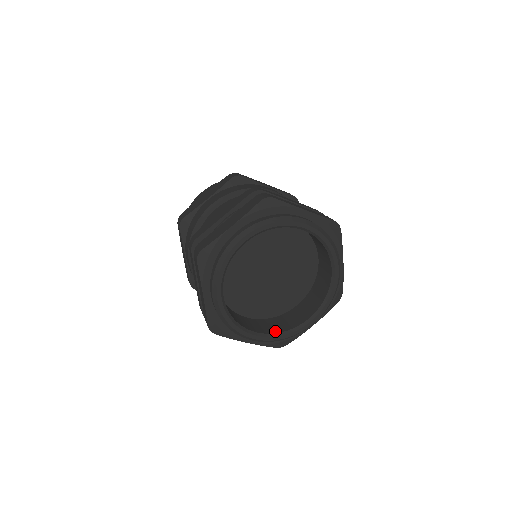
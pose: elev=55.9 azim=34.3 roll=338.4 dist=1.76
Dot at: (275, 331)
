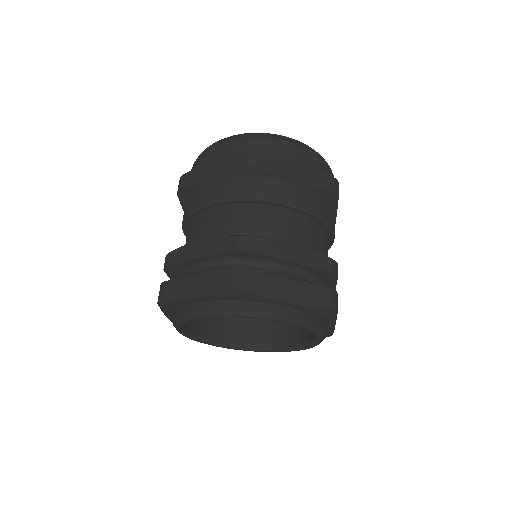
Dot at: (197, 332)
